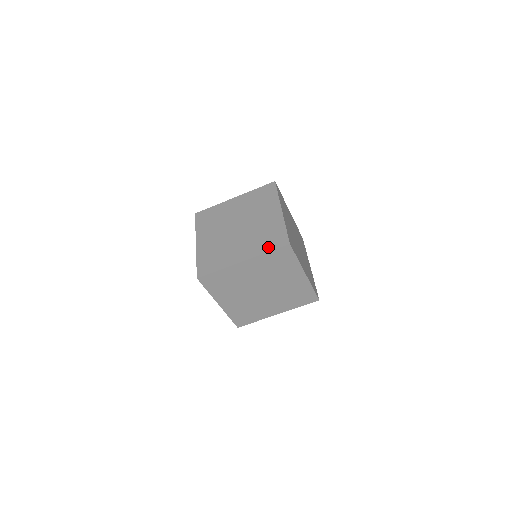
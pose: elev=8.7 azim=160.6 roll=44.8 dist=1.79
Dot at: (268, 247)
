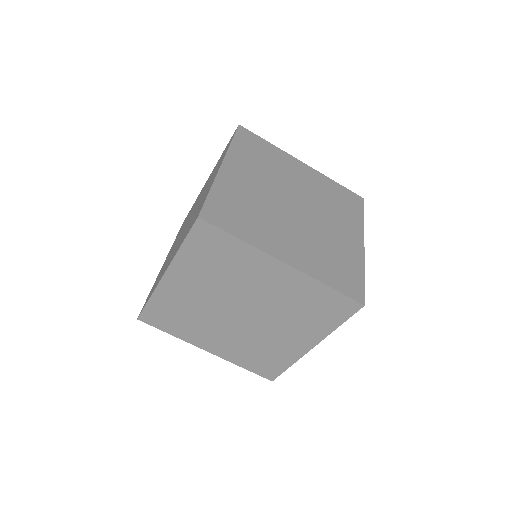
Dot at: (332, 322)
